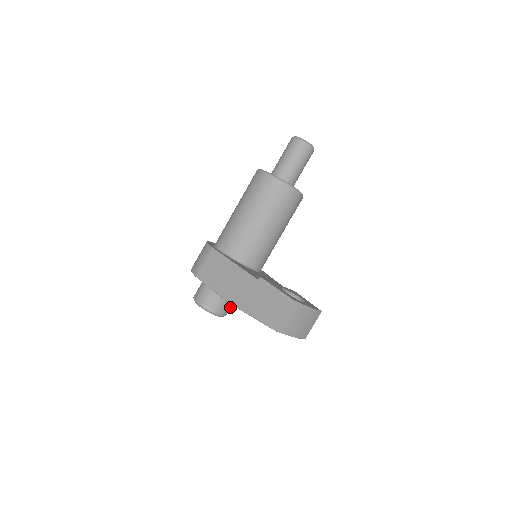
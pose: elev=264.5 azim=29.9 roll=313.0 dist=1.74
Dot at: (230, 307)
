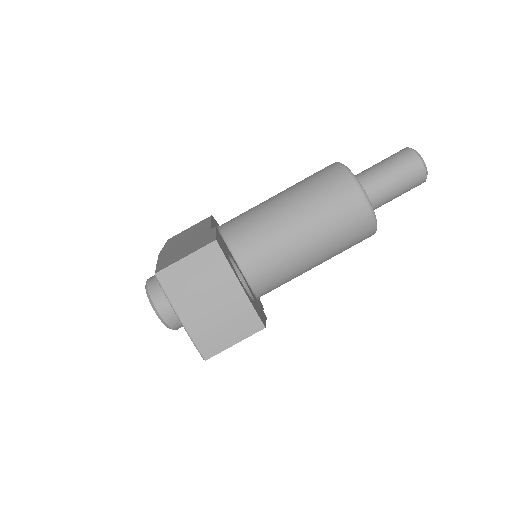
Dot at: occluded
